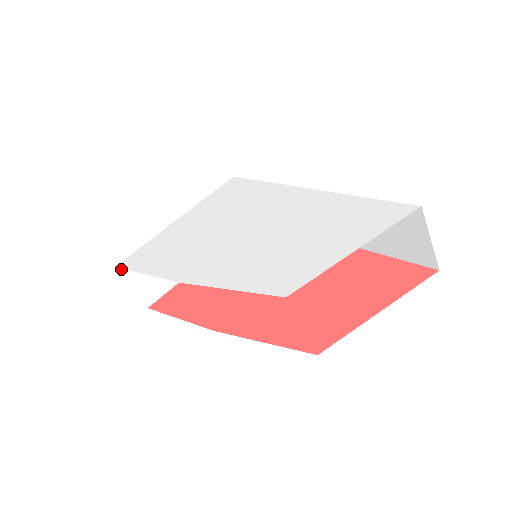
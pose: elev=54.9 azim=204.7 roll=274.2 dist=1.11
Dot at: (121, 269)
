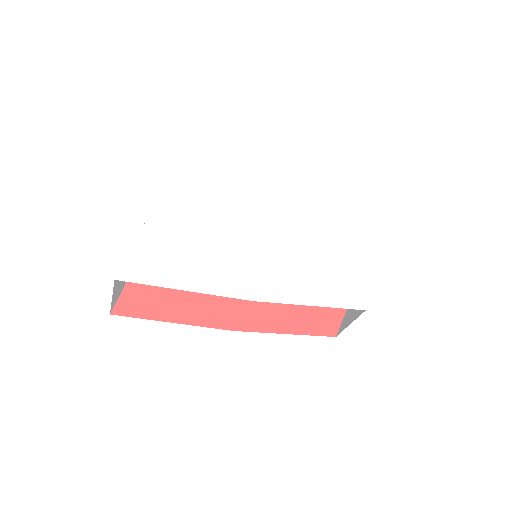
Dot at: (115, 280)
